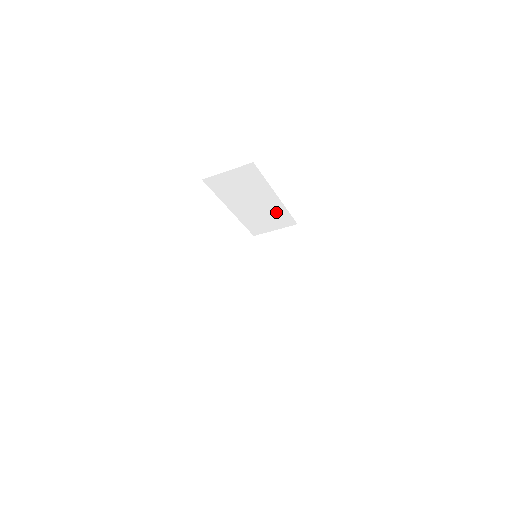
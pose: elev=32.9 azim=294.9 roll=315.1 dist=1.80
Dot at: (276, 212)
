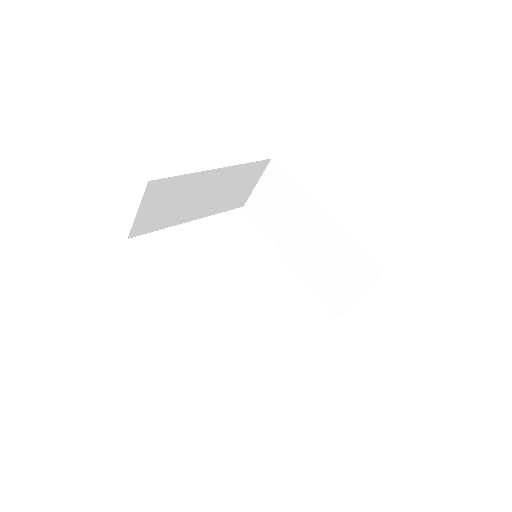
Dot at: (236, 176)
